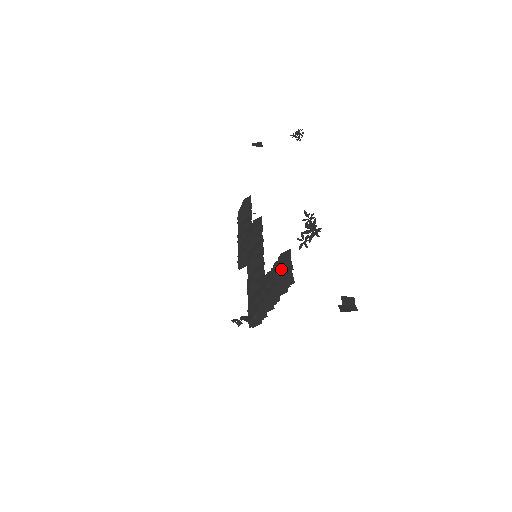
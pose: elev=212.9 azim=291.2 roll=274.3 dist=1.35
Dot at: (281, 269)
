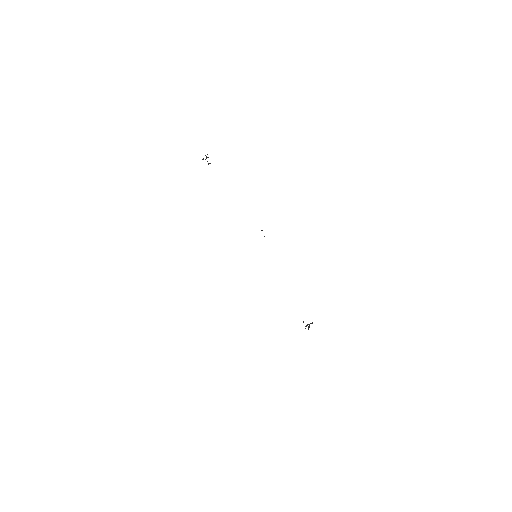
Dot at: occluded
